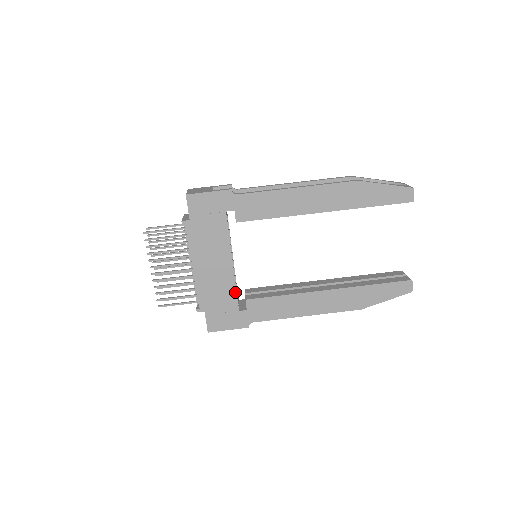
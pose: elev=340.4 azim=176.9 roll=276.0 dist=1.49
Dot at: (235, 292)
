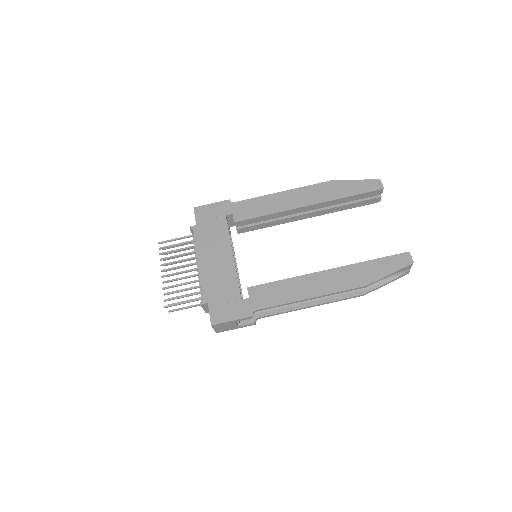
Dot at: (237, 281)
